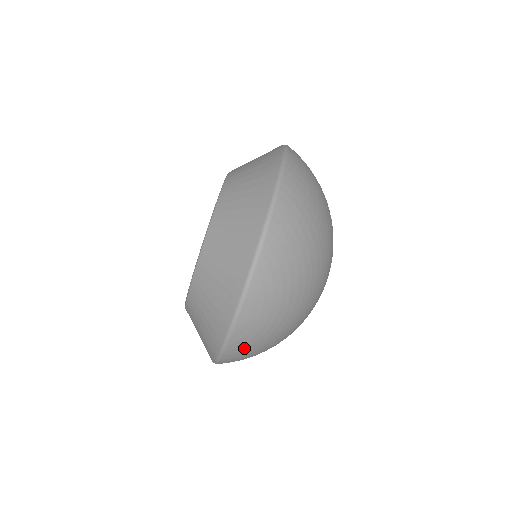
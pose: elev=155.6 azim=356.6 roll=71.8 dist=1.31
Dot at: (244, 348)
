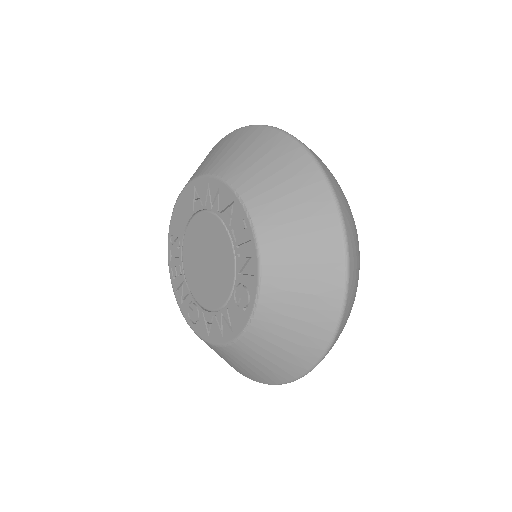
Dot at: (348, 316)
